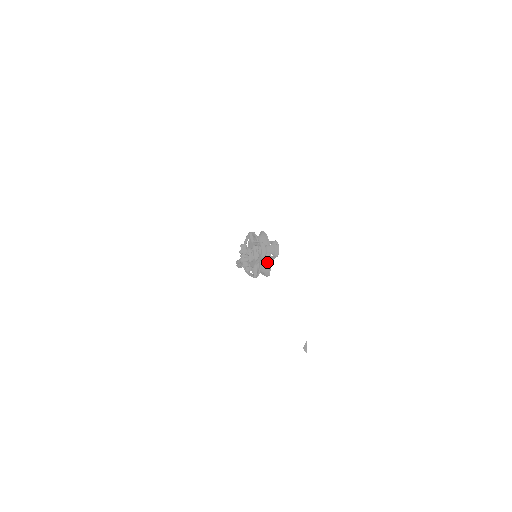
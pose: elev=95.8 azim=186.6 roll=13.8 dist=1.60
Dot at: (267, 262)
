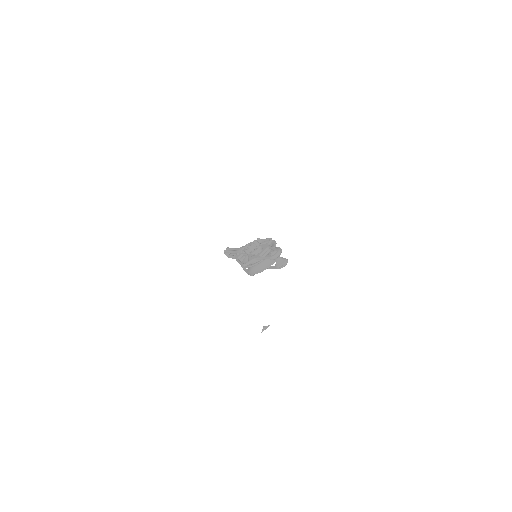
Dot at: (264, 266)
